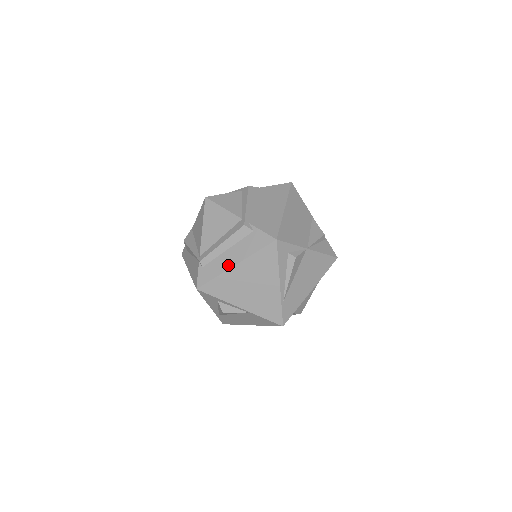
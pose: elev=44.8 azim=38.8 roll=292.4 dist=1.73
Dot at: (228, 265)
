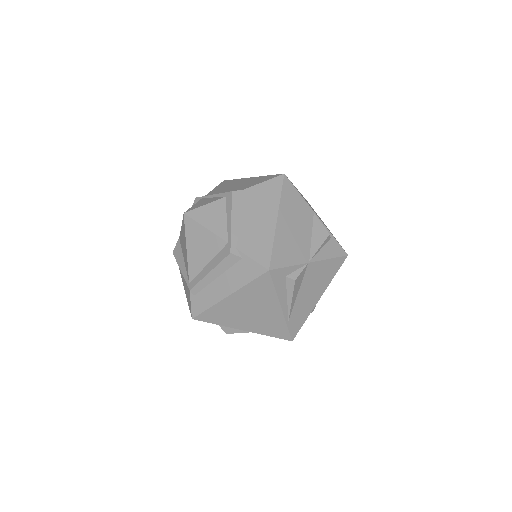
Dot at: (220, 296)
